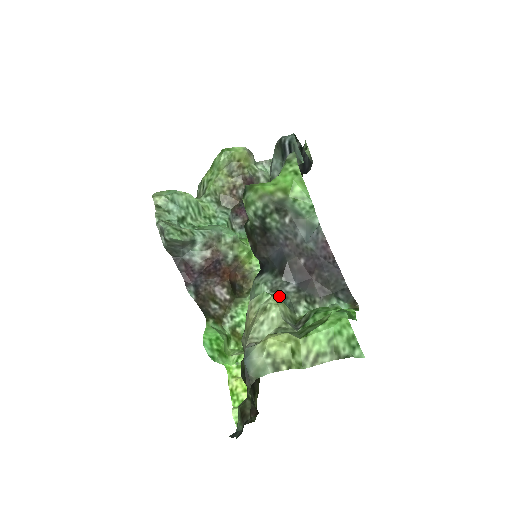
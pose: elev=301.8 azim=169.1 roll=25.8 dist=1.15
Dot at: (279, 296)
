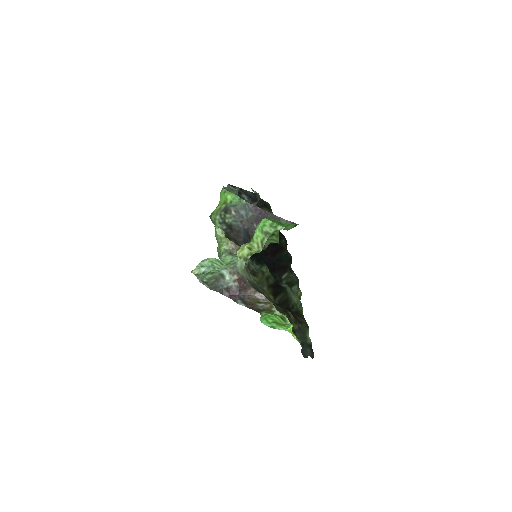
Dot at: occluded
